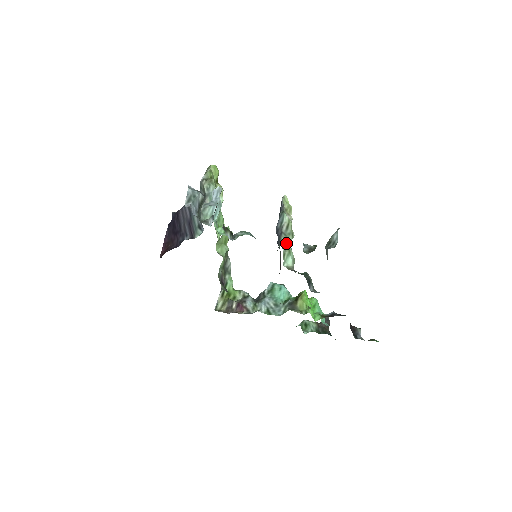
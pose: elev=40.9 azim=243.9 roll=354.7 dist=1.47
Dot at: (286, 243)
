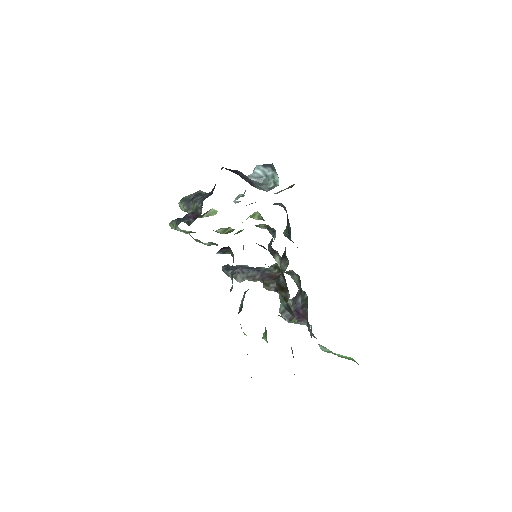
Dot at: occluded
